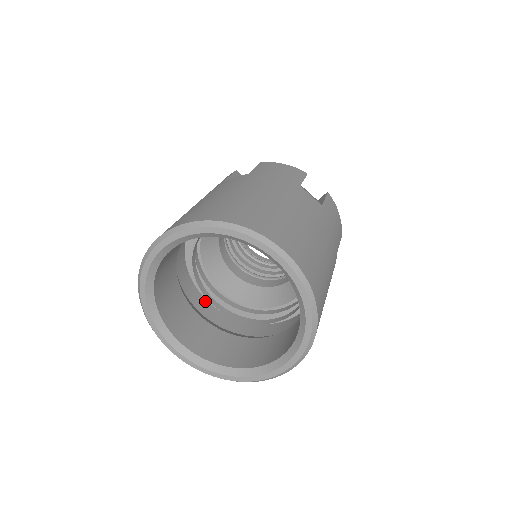
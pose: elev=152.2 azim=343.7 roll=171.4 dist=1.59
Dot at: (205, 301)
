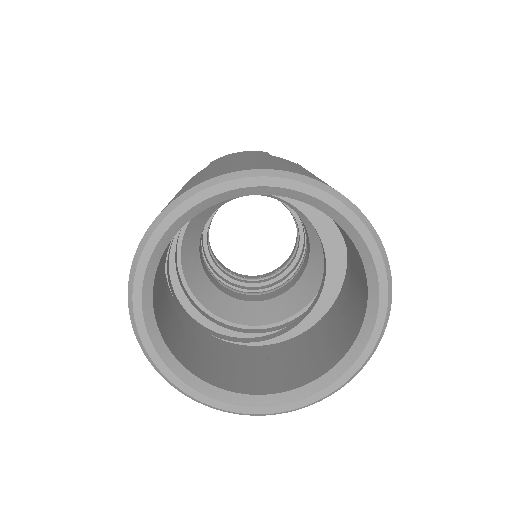
Dot at: occluded
